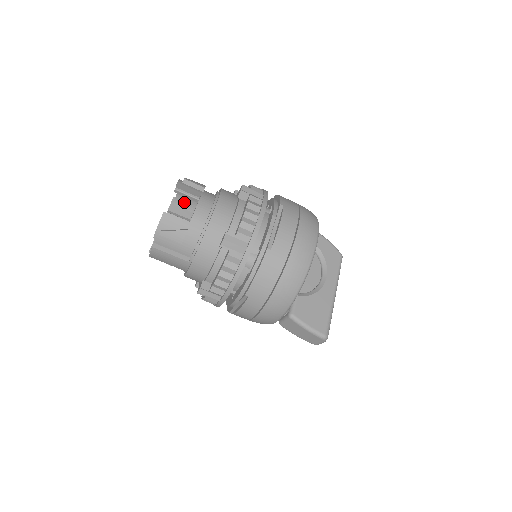
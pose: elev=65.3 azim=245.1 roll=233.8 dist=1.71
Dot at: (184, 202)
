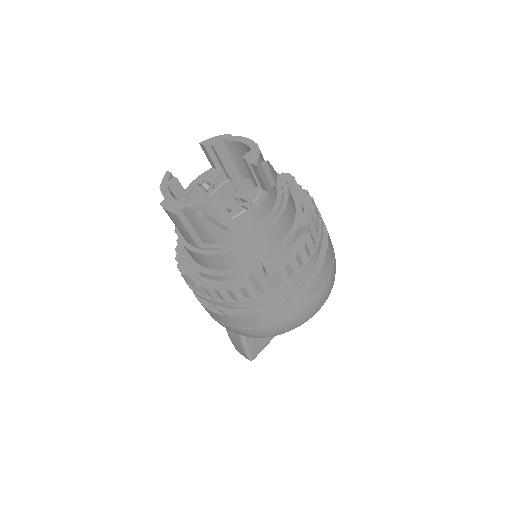
Dot at: (237, 151)
